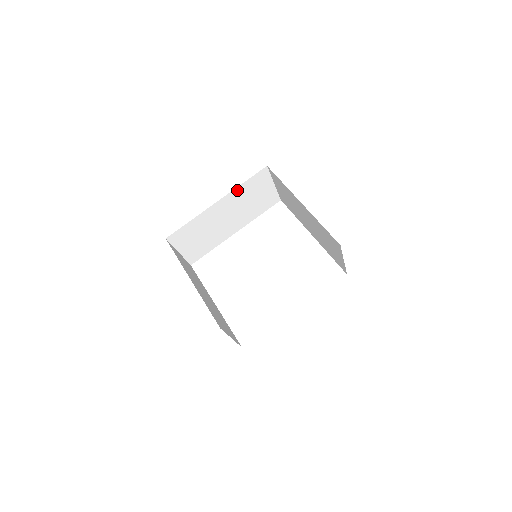
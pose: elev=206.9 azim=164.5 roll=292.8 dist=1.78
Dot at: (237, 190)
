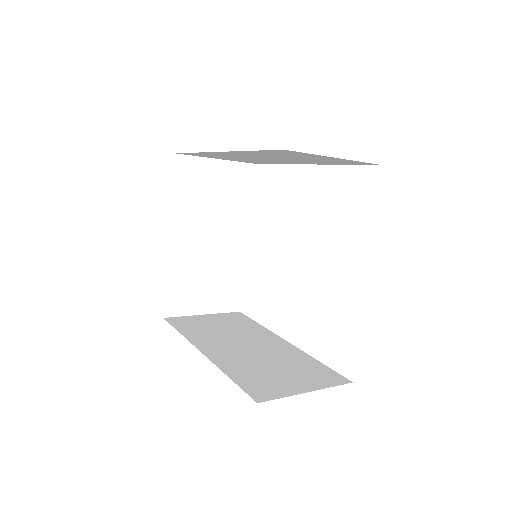
Dot at: (247, 151)
